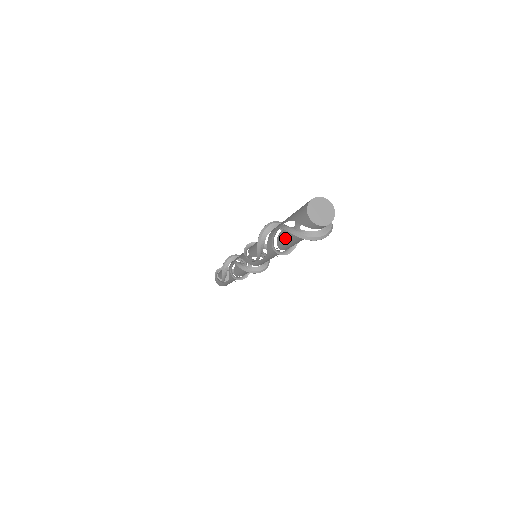
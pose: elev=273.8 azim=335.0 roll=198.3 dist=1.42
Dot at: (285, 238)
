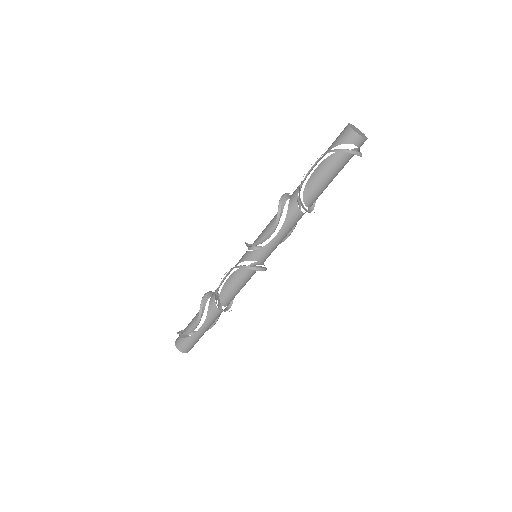
Dot at: (317, 177)
